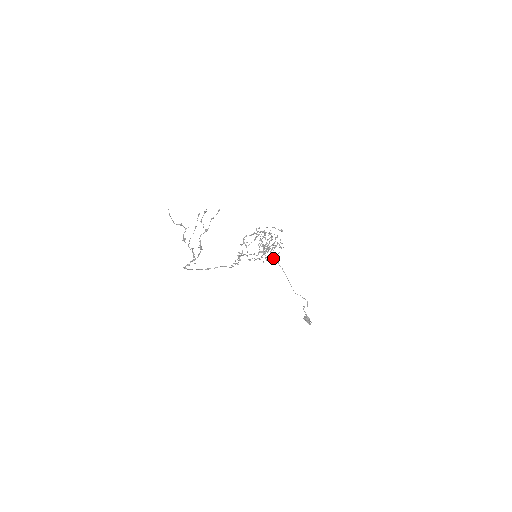
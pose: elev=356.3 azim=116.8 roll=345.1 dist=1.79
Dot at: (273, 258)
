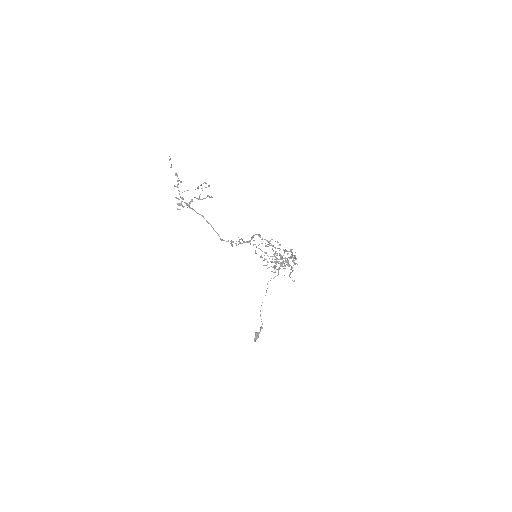
Dot at: occluded
